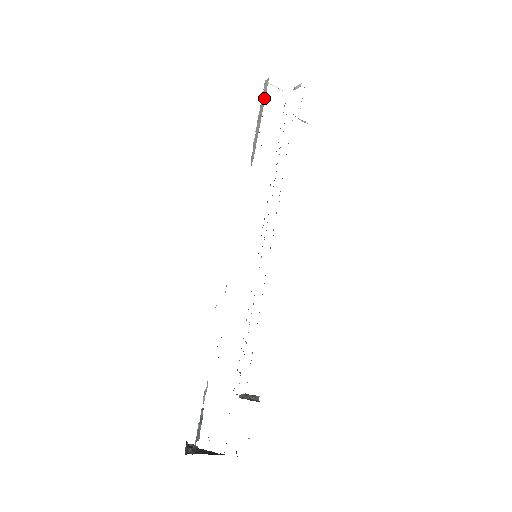
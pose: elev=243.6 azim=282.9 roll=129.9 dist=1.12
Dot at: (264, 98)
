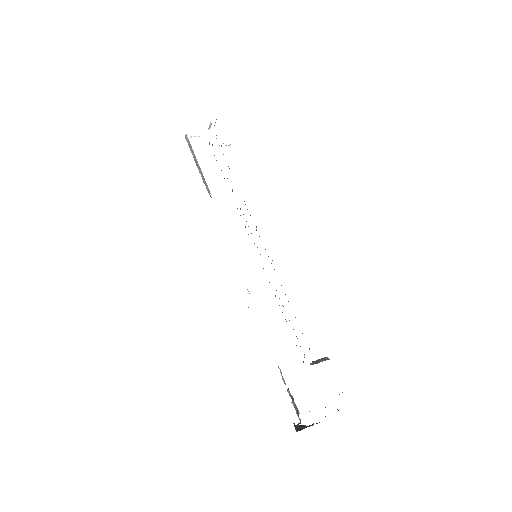
Dot at: (191, 148)
